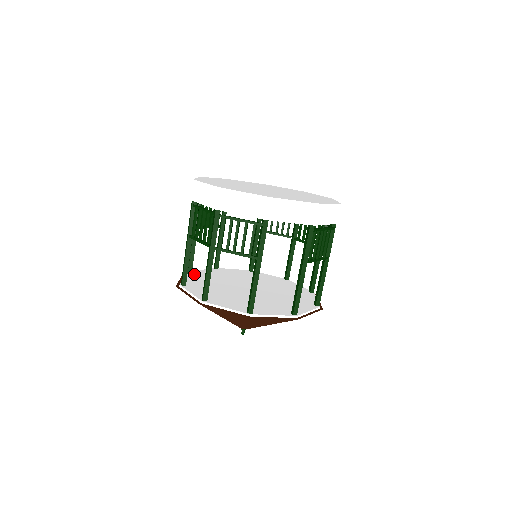
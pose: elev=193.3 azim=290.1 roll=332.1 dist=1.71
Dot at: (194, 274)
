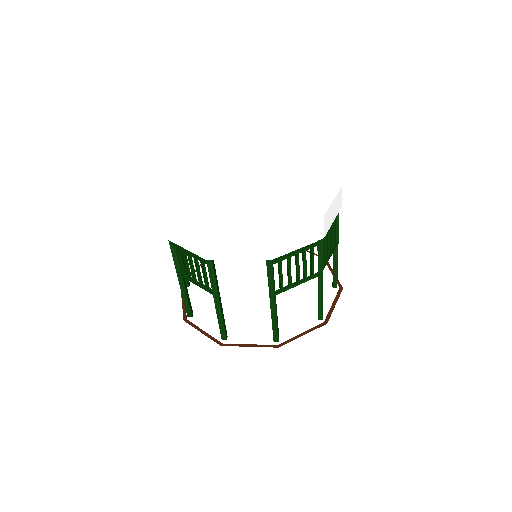
Dot at: occluded
